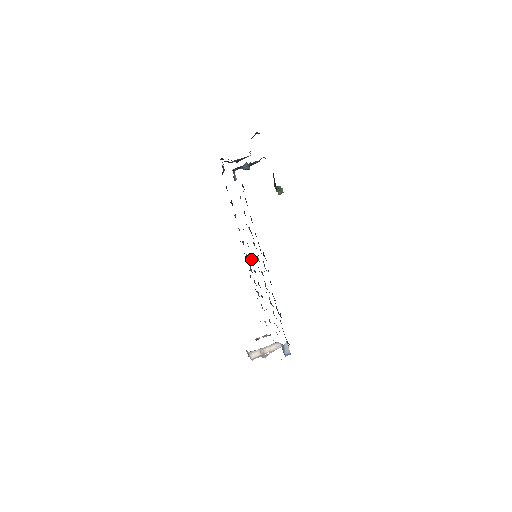
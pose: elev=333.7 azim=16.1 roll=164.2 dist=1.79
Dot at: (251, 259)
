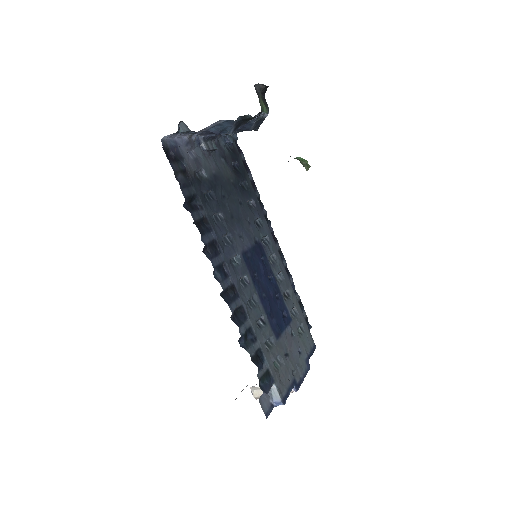
Dot at: (263, 261)
